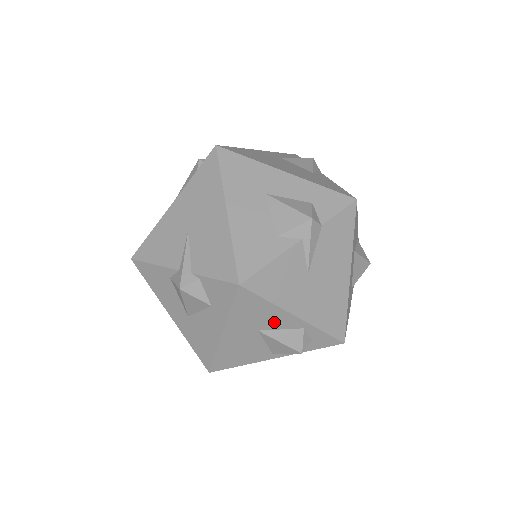
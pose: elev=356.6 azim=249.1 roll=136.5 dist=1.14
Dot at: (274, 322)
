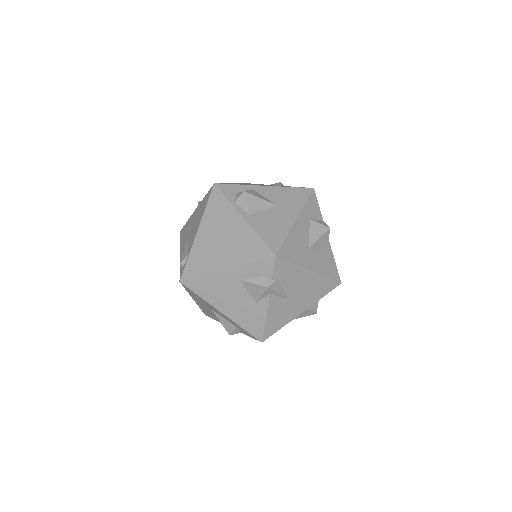
Dot at: occluded
